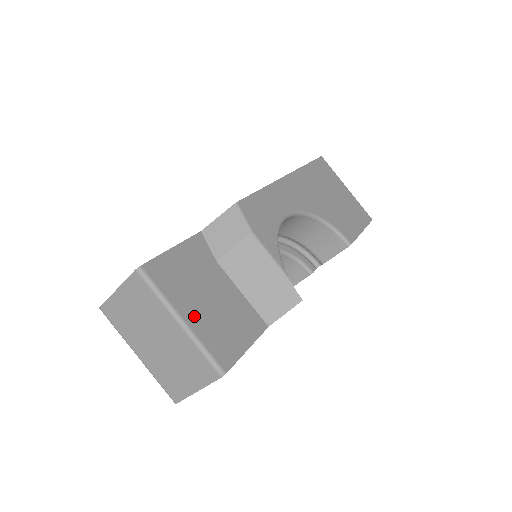
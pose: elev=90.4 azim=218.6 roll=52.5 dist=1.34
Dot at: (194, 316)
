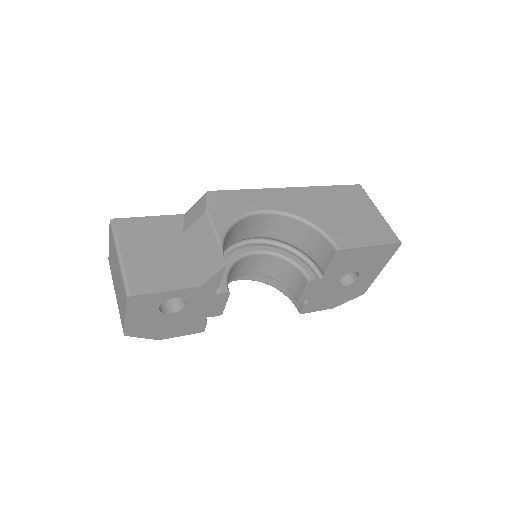
Dot at: (132, 256)
